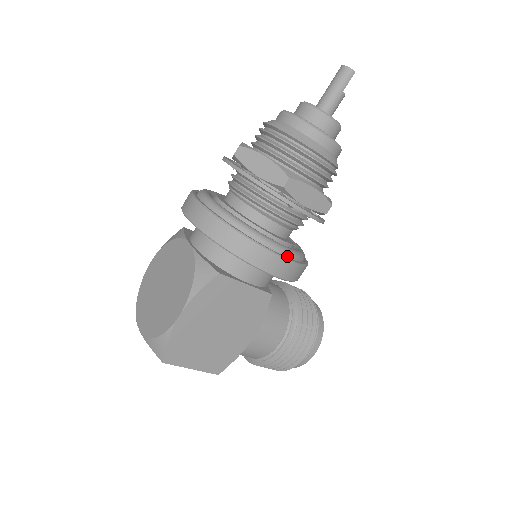
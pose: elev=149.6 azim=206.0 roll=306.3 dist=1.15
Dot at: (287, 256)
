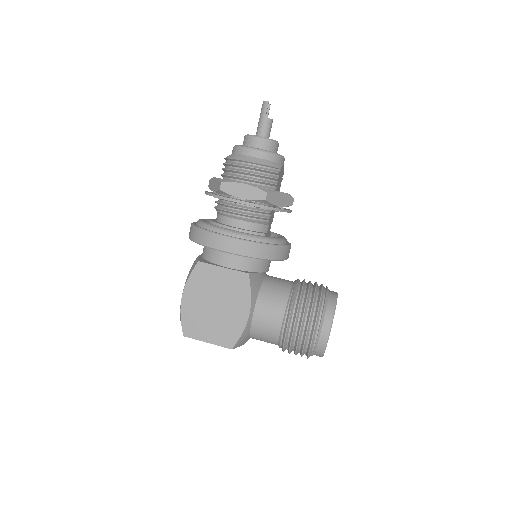
Dot at: (238, 237)
